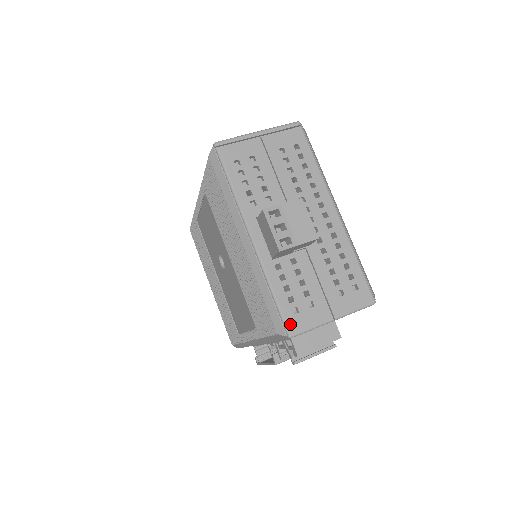
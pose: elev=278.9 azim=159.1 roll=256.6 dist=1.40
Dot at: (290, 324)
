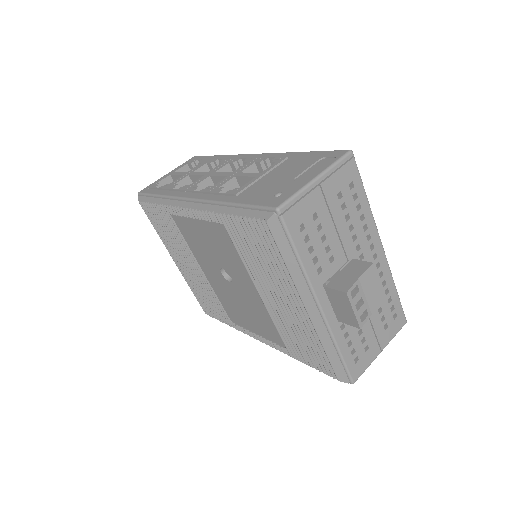
Dot at: (353, 373)
